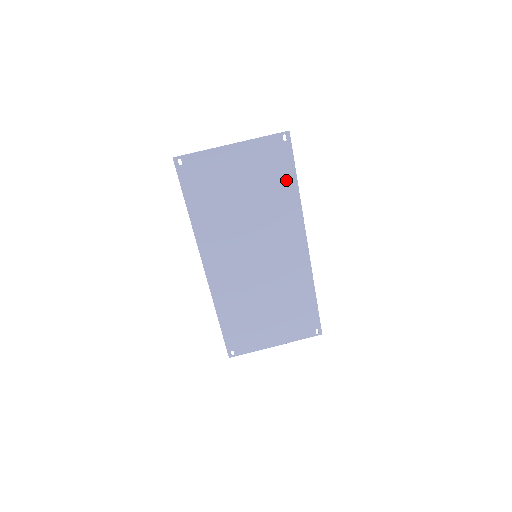
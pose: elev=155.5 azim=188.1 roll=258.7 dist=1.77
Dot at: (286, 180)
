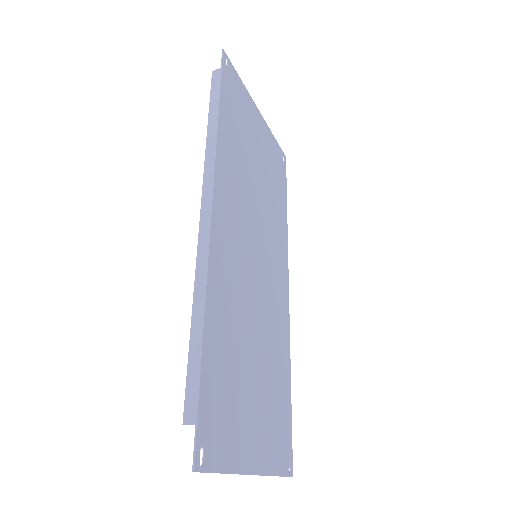
Dot at: (282, 196)
